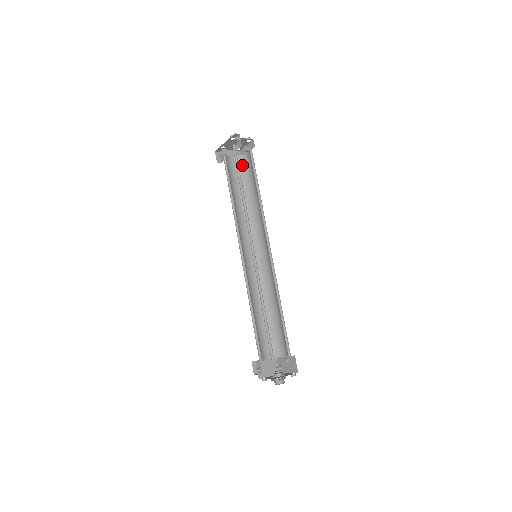
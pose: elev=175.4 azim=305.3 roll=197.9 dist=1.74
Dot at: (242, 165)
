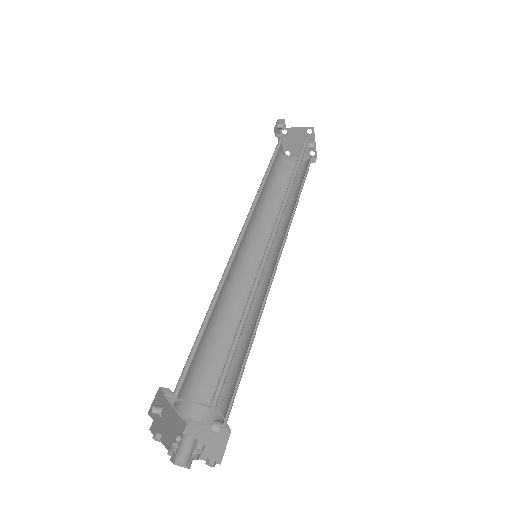
Dot at: (306, 166)
